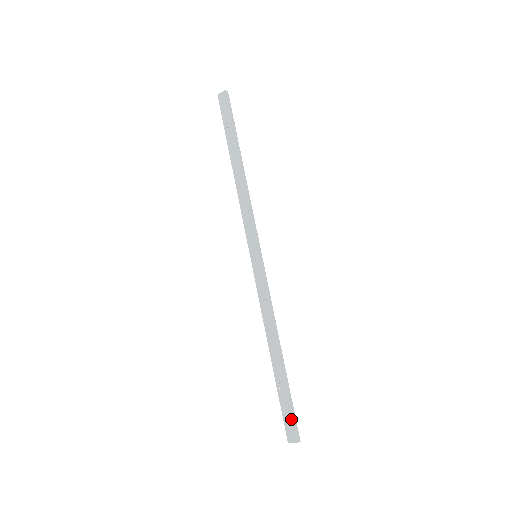
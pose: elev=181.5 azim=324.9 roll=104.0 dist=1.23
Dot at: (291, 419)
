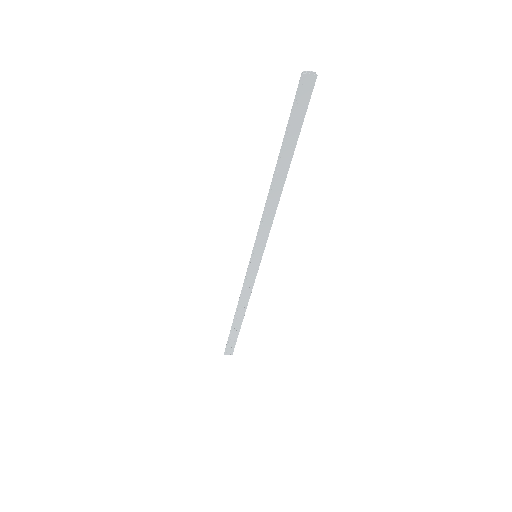
Dot at: (234, 346)
